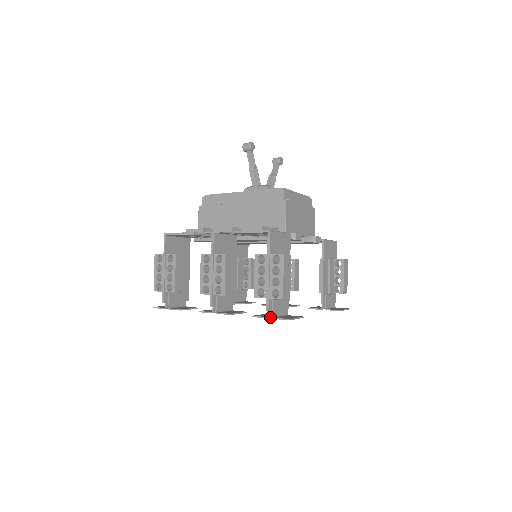
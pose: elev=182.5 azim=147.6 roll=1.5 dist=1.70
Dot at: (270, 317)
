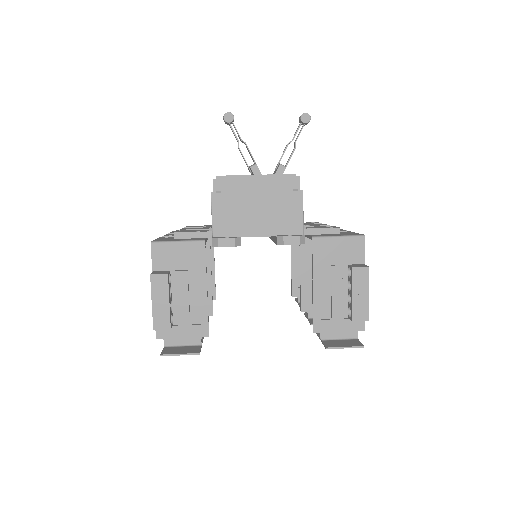
Dot at: (170, 345)
